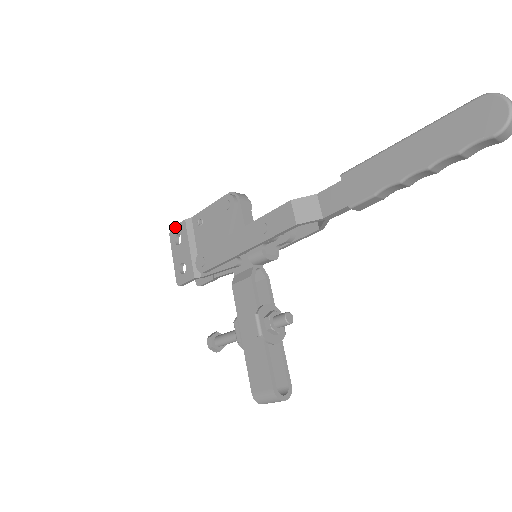
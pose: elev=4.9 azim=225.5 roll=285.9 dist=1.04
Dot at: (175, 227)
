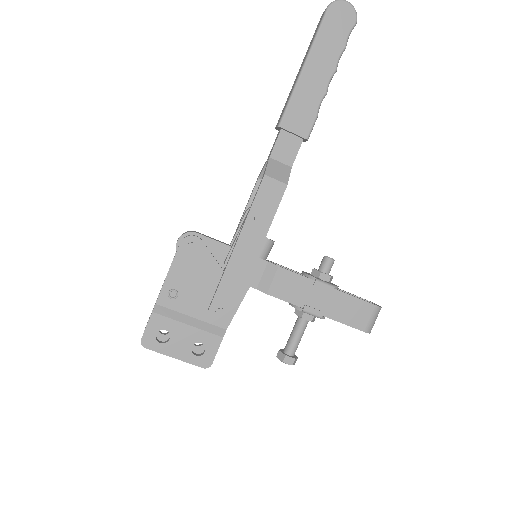
Dot at: (145, 333)
